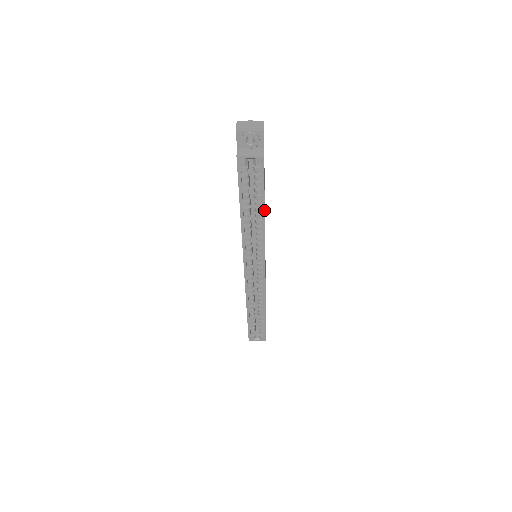
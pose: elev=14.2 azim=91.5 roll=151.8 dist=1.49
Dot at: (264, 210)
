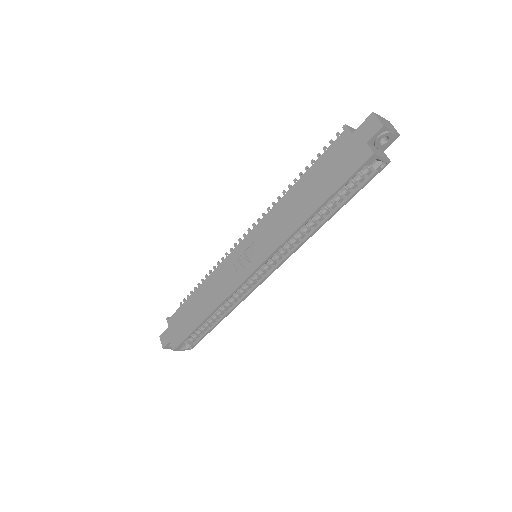
Dot at: (334, 214)
